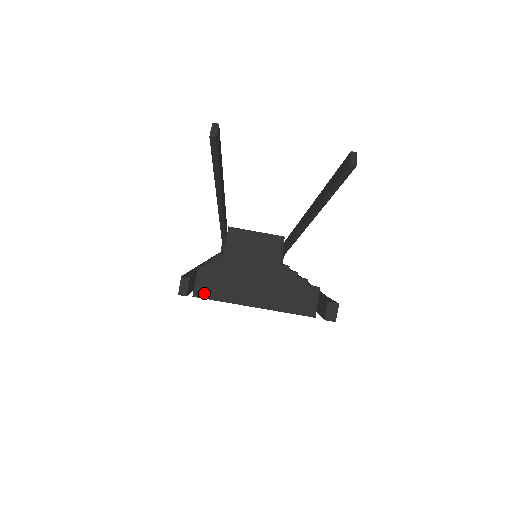
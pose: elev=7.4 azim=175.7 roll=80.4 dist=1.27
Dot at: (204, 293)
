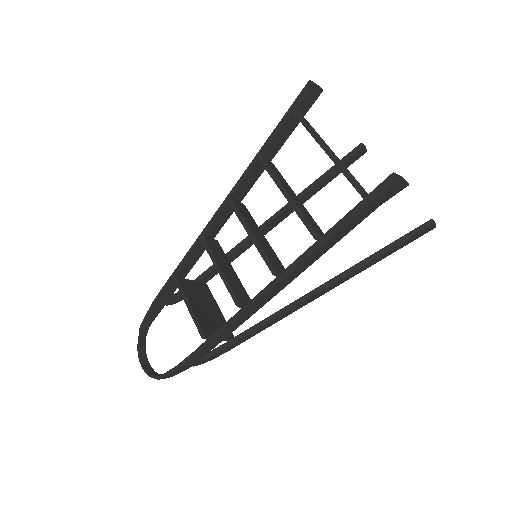
Dot at: occluded
